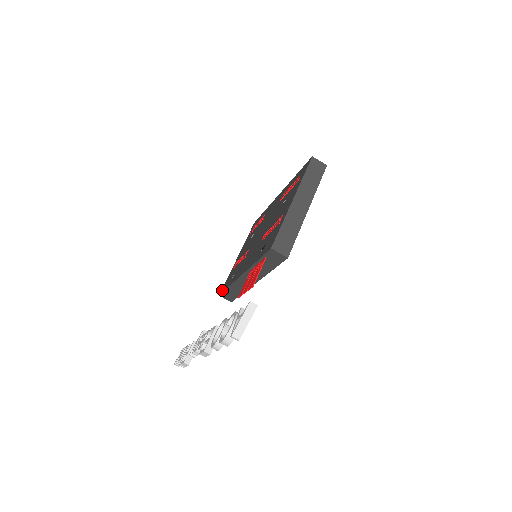
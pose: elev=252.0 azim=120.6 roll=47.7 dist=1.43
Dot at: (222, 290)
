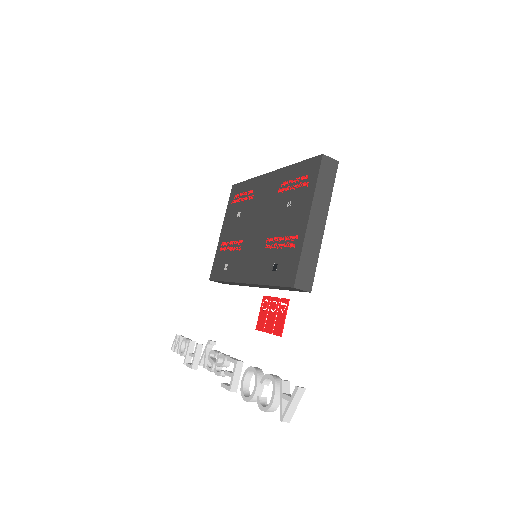
Dot at: (212, 276)
